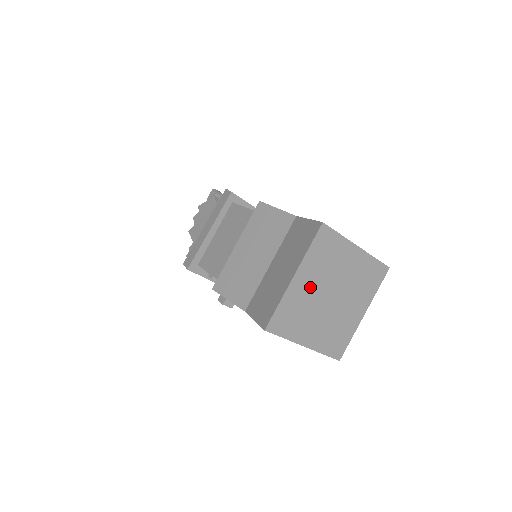
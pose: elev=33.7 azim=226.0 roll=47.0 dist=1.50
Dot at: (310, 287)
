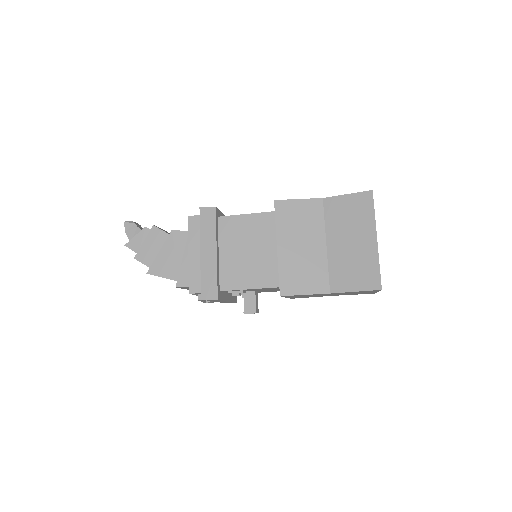
Dot at: occluded
